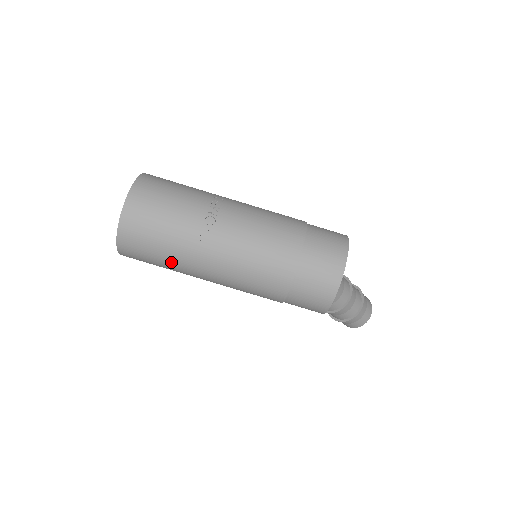
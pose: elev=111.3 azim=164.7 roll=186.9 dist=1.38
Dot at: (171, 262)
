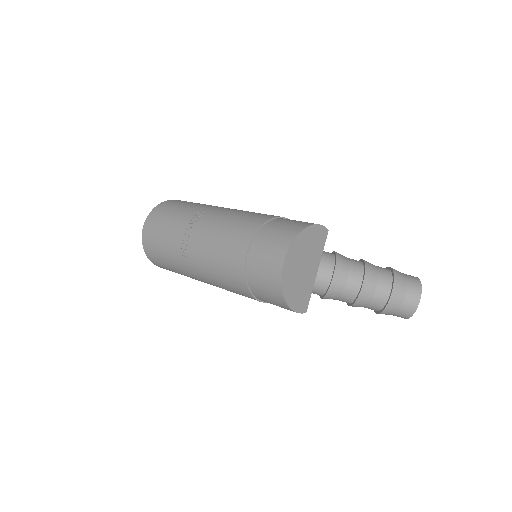
Dot at: (182, 274)
